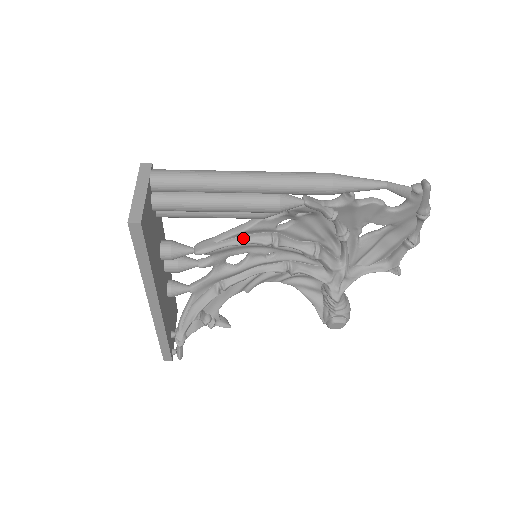
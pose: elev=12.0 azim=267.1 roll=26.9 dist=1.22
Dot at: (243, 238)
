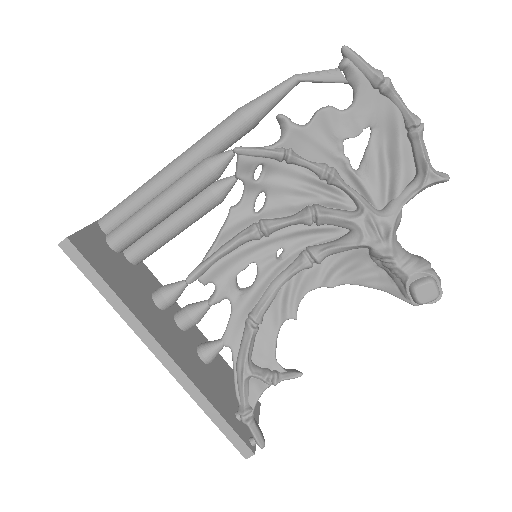
Dot at: (227, 242)
